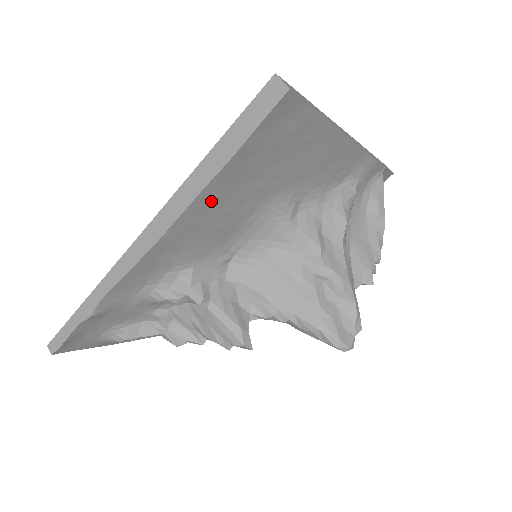
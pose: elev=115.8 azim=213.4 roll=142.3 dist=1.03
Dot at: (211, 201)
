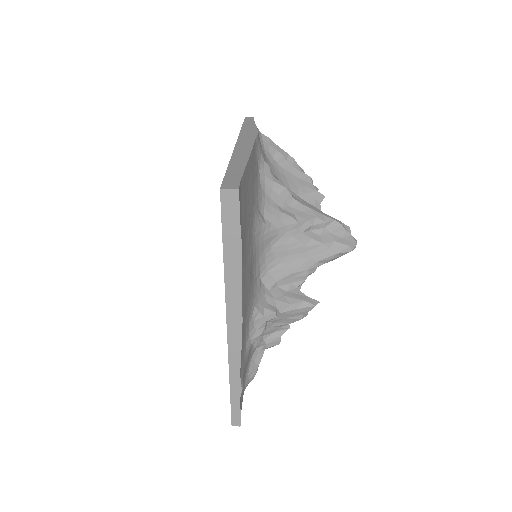
Dot at: (244, 275)
